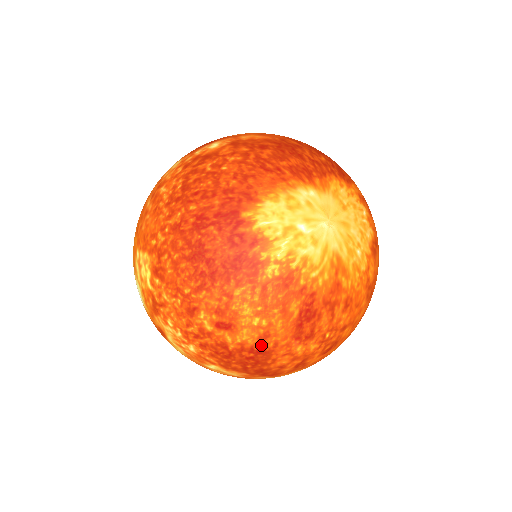
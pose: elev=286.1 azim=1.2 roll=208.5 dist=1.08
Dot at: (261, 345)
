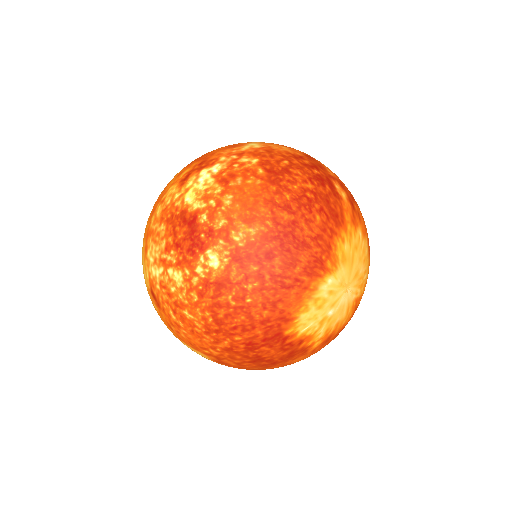
Dot at: occluded
